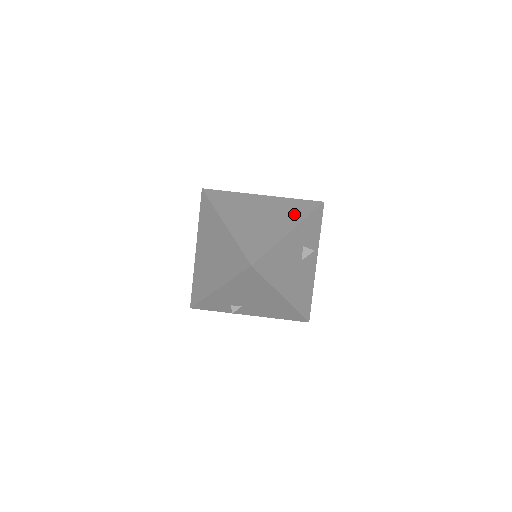
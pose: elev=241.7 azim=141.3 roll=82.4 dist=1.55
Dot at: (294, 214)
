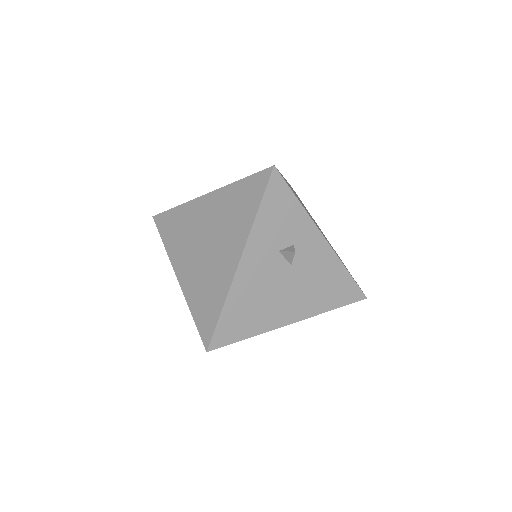
Dot at: (240, 220)
